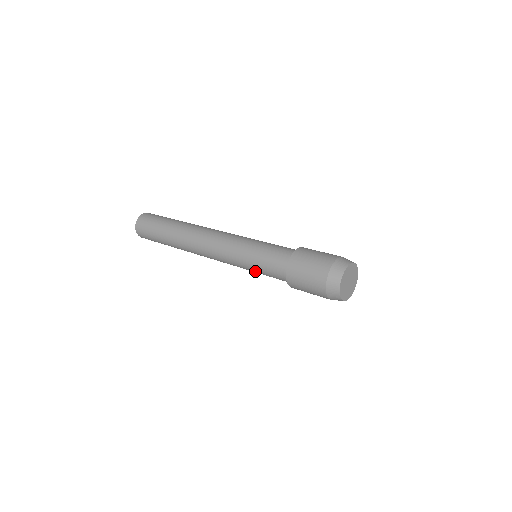
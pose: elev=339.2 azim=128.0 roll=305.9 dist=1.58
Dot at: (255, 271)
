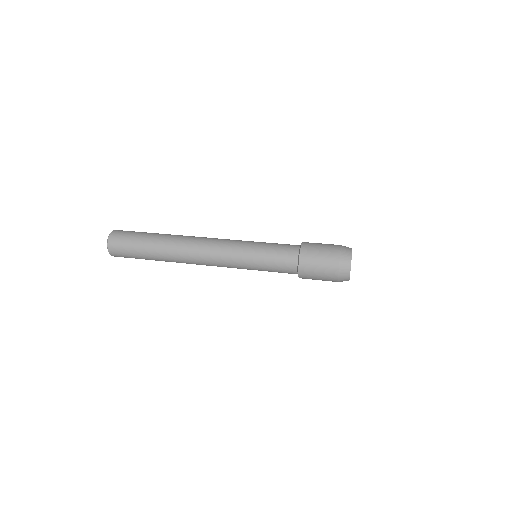
Dot at: (260, 261)
